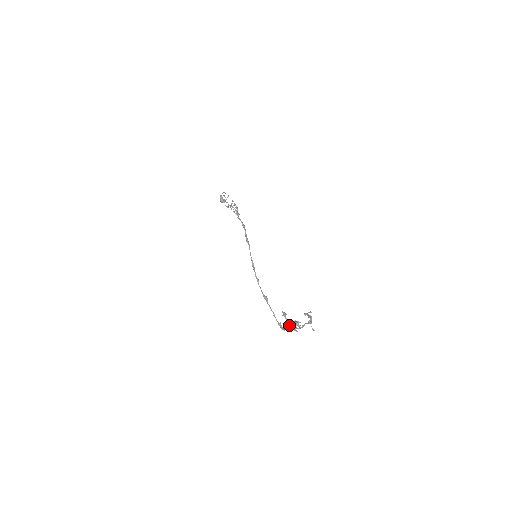
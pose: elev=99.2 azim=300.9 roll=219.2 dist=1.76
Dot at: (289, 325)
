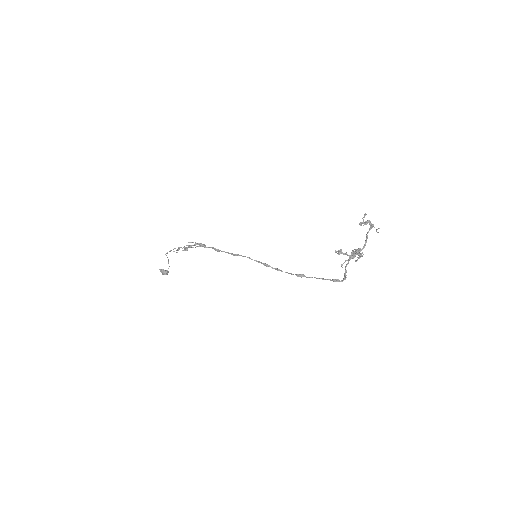
Dot at: (351, 257)
